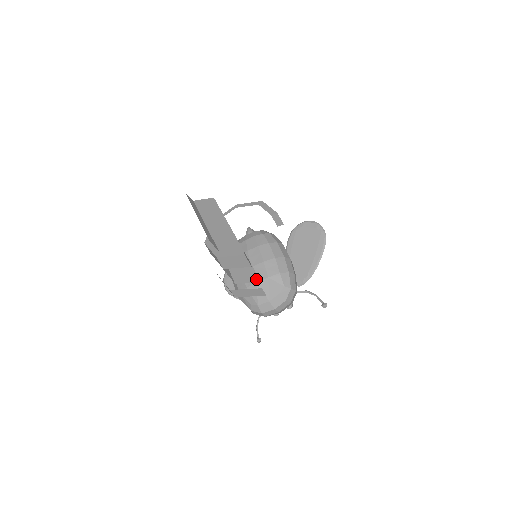
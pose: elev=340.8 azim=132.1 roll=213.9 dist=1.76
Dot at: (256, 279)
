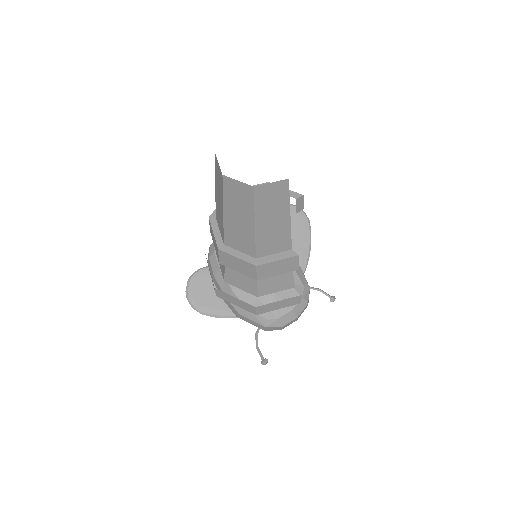
Dot at: (290, 285)
